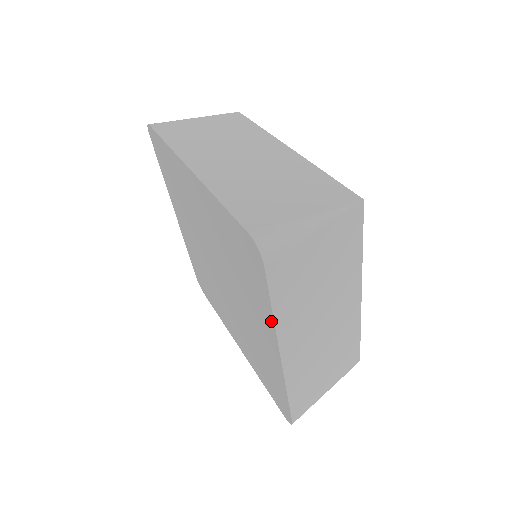
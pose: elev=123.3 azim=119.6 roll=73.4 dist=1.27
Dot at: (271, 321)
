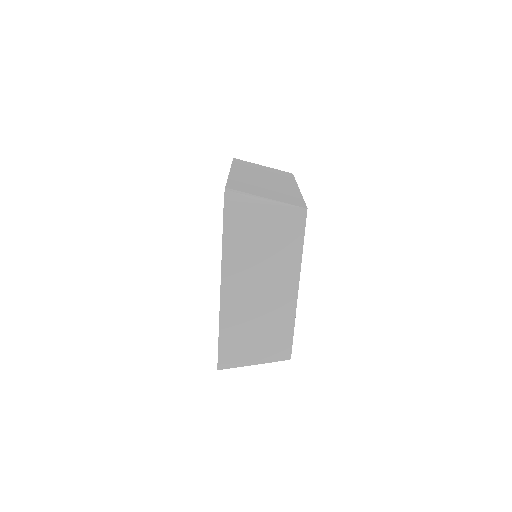
Dot at: occluded
